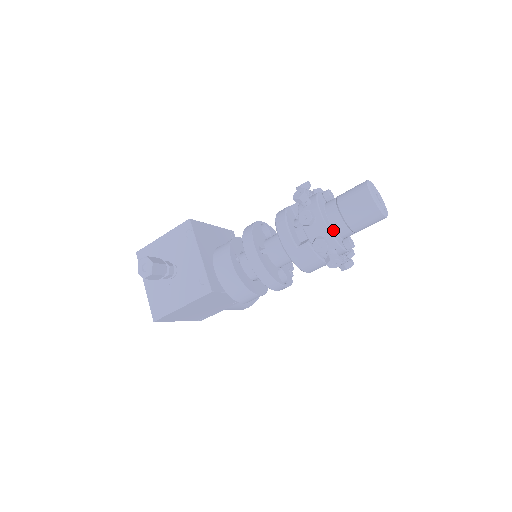
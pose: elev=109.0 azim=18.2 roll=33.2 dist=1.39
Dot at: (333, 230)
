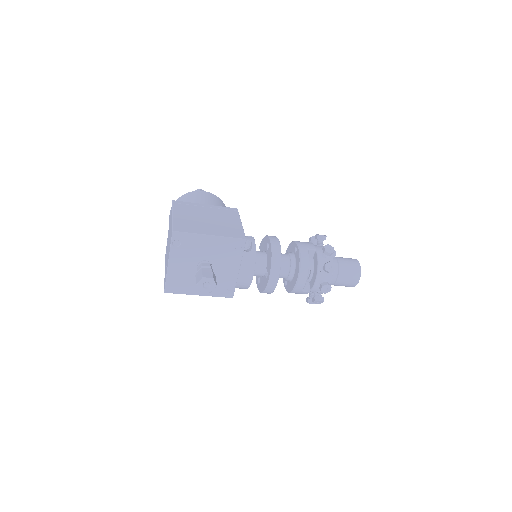
Dot at: occluded
